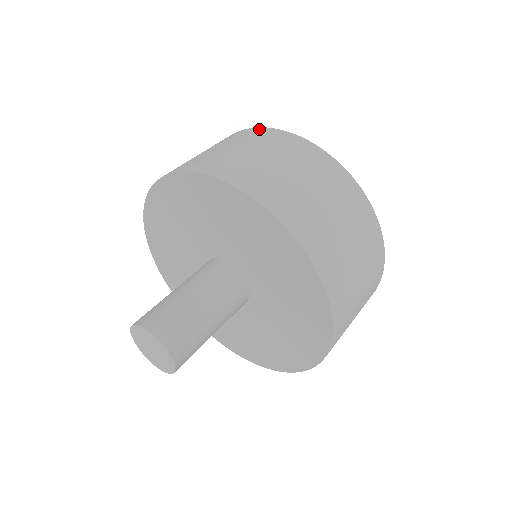
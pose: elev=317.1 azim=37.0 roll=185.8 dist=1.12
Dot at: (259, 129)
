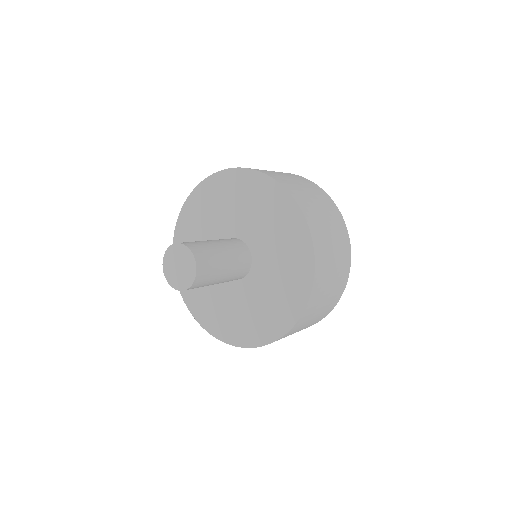
Dot at: occluded
